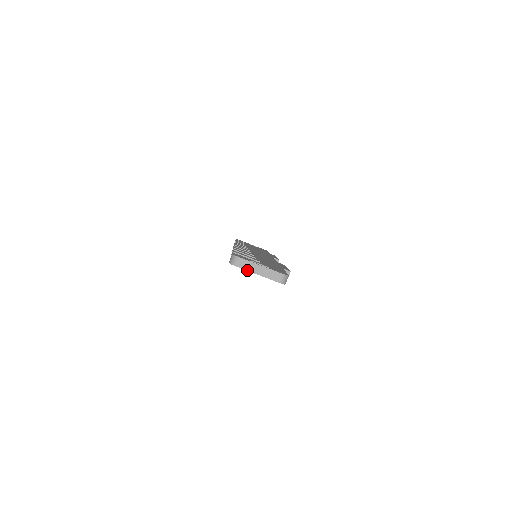
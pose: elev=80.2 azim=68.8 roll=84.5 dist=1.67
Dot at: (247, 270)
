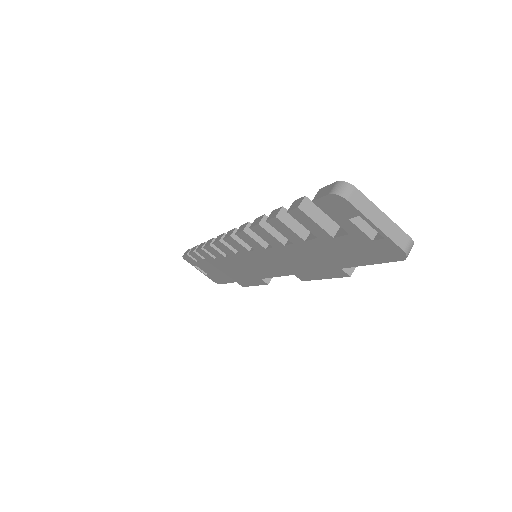
Dot at: (362, 212)
